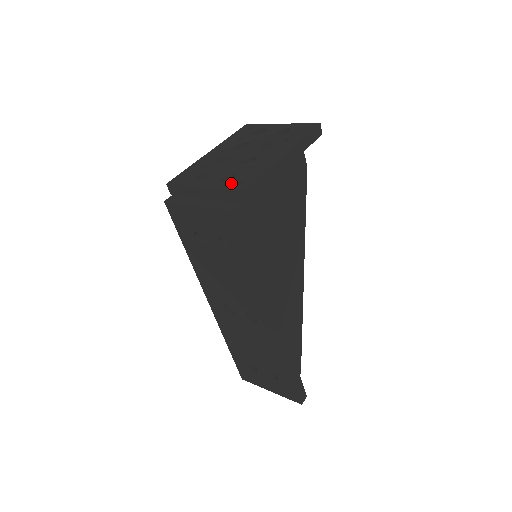
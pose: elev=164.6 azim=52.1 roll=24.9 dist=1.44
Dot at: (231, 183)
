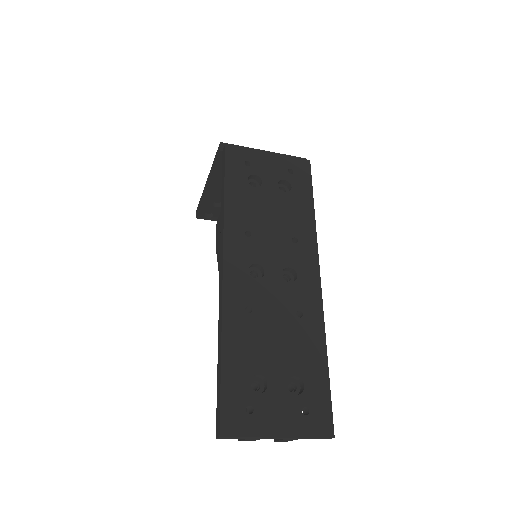
Dot at: occluded
